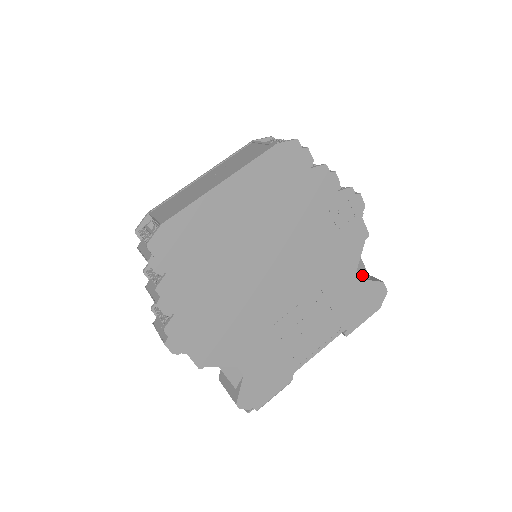
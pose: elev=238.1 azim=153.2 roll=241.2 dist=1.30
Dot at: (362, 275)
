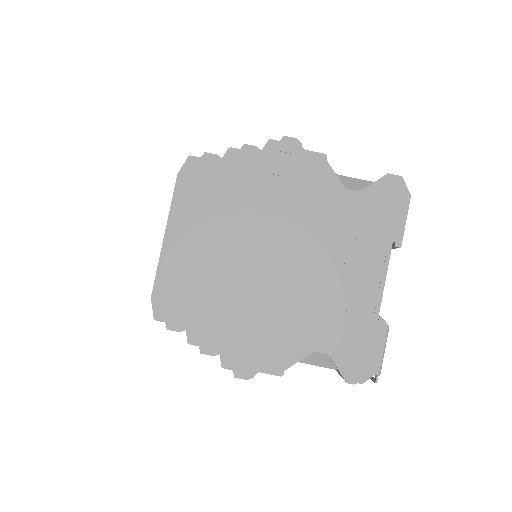
Dot at: (358, 188)
